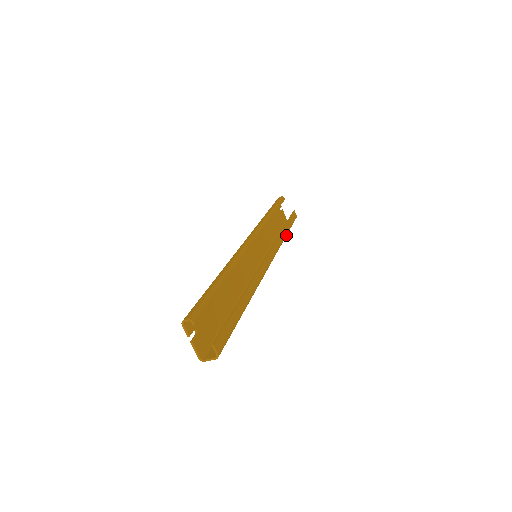
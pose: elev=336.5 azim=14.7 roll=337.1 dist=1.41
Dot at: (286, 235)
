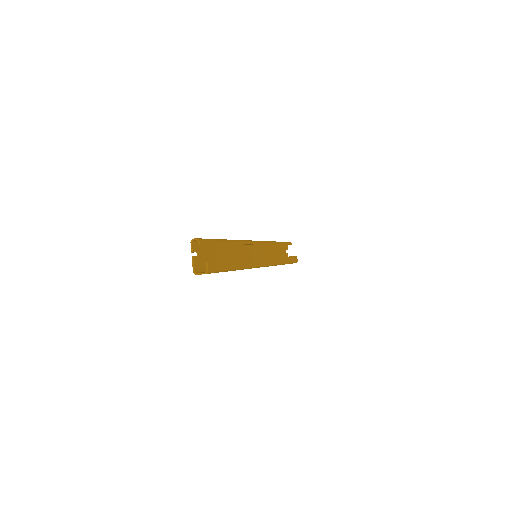
Dot at: (284, 263)
